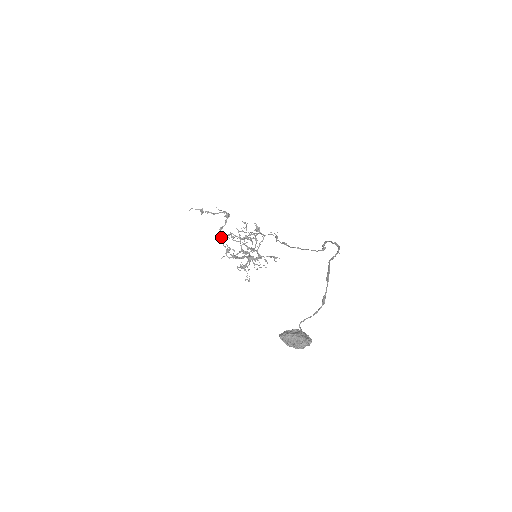
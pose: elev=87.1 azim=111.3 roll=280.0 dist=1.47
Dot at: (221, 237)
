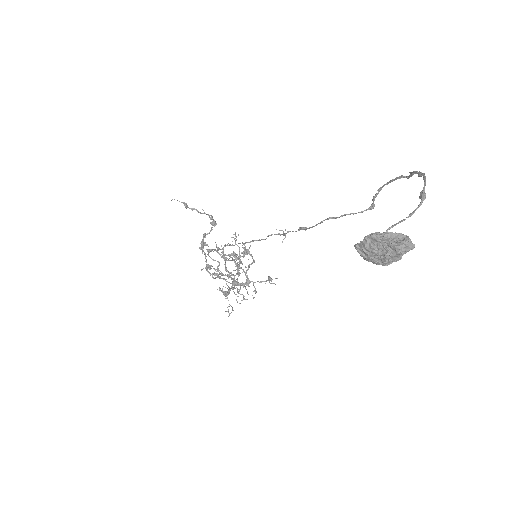
Dot at: (203, 246)
